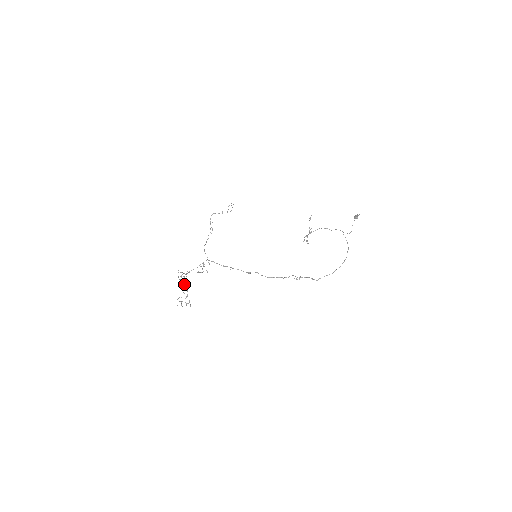
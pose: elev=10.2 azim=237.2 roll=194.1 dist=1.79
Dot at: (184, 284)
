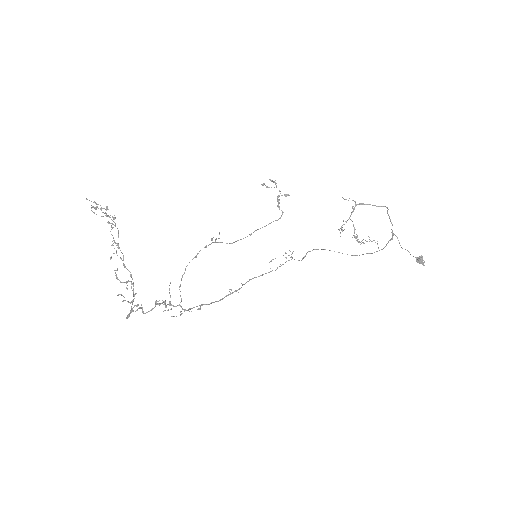
Dot at: occluded
